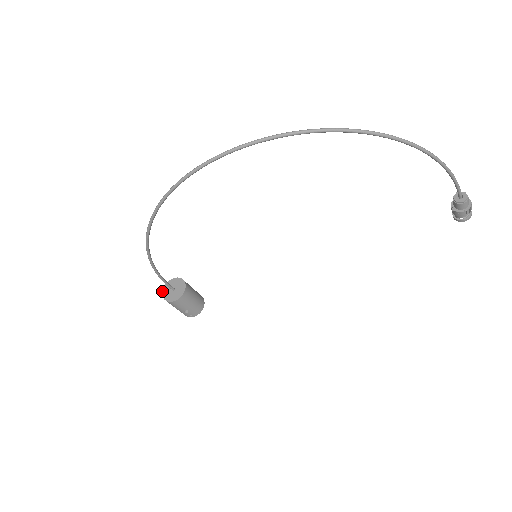
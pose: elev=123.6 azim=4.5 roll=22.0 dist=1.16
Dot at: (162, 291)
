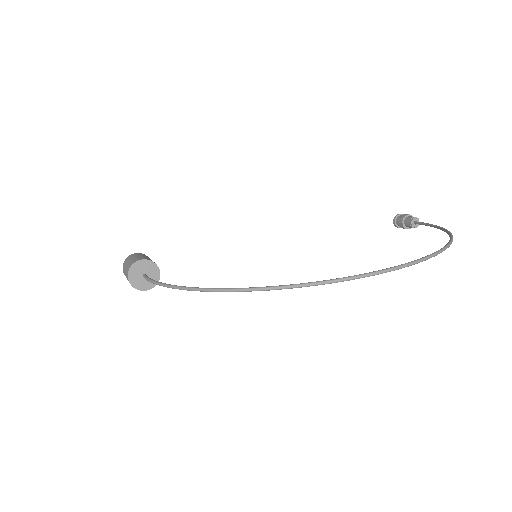
Dot at: (128, 276)
